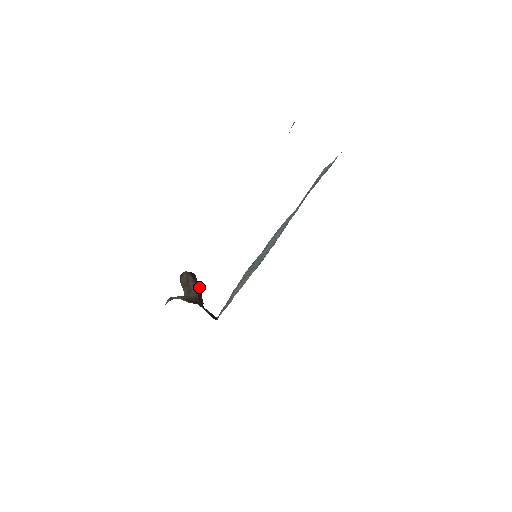
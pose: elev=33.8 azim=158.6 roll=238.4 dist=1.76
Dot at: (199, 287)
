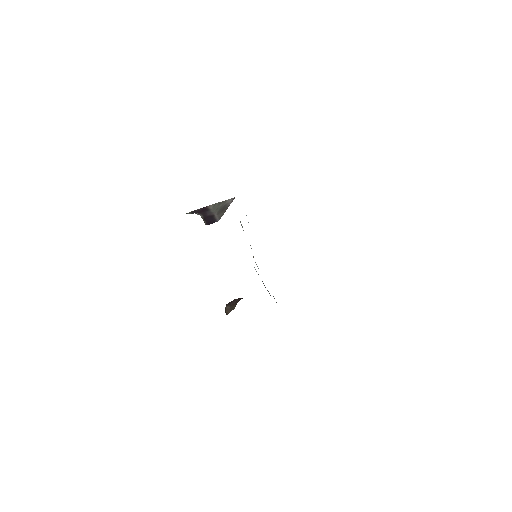
Dot at: occluded
